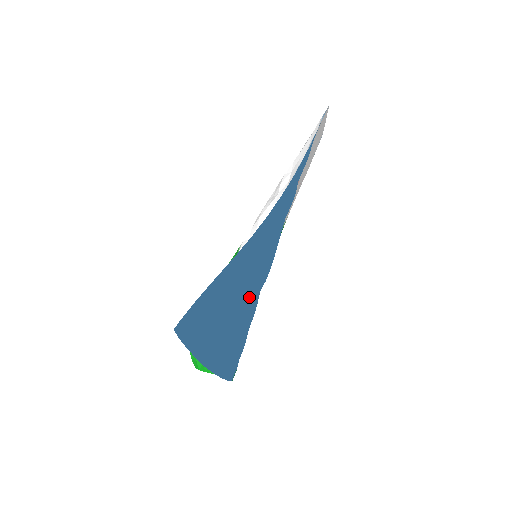
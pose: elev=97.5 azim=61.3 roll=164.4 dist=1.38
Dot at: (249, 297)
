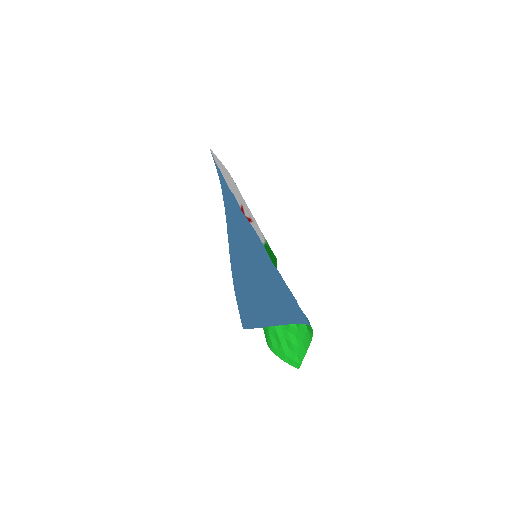
Dot at: (262, 261)
